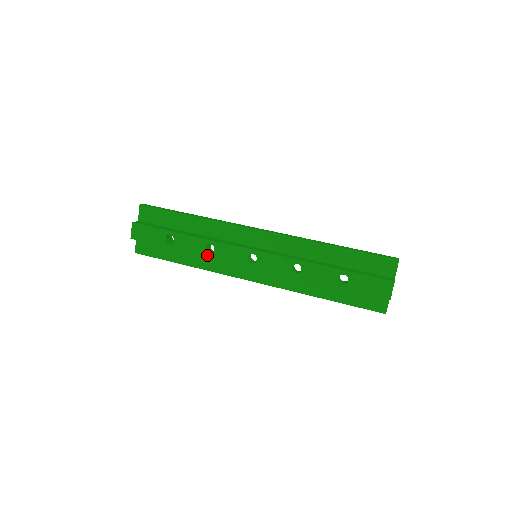
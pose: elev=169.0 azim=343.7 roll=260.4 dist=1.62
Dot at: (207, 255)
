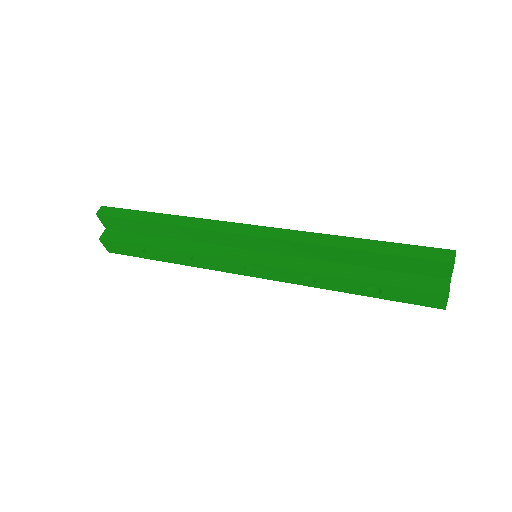
Dot at: (197, 266)
